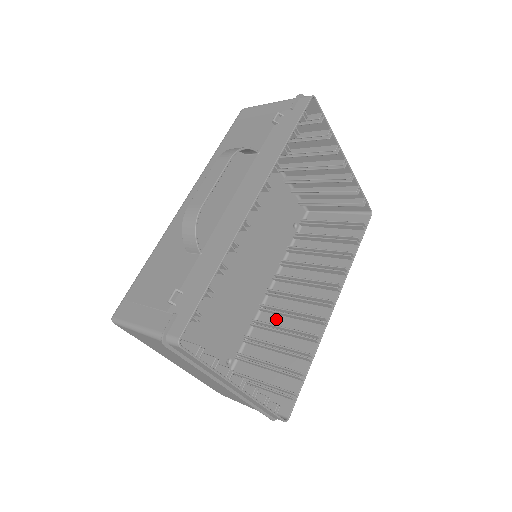
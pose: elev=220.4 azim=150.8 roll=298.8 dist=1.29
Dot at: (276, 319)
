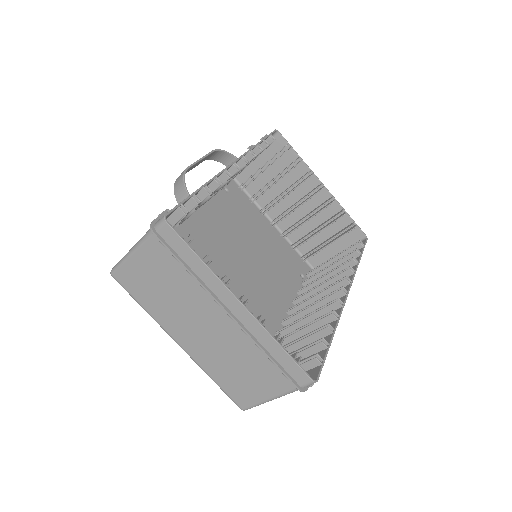
Dot at: occluded
